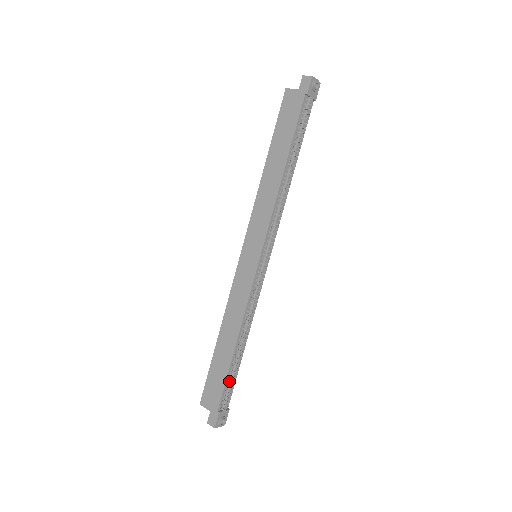
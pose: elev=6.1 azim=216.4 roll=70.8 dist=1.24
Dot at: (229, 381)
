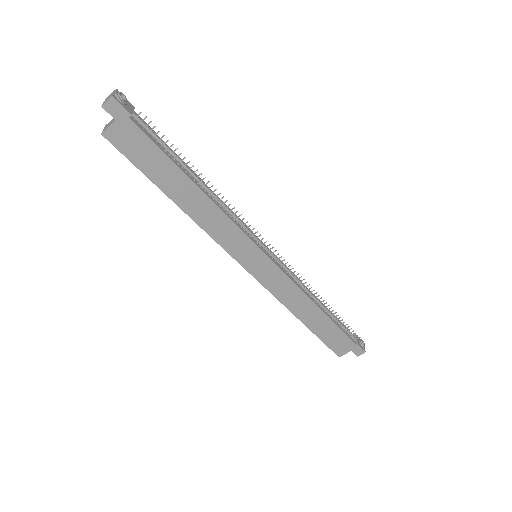
Dot at: (339, 326)
